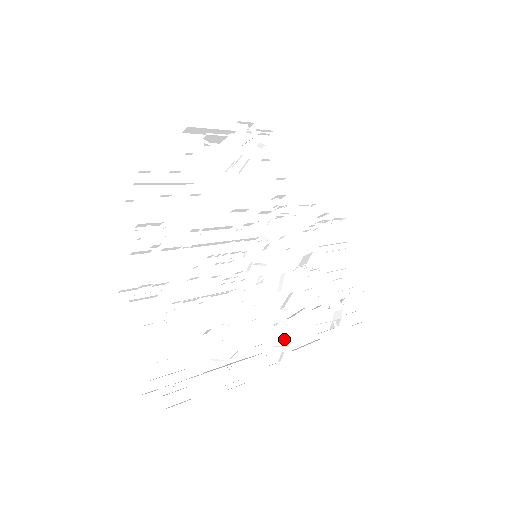
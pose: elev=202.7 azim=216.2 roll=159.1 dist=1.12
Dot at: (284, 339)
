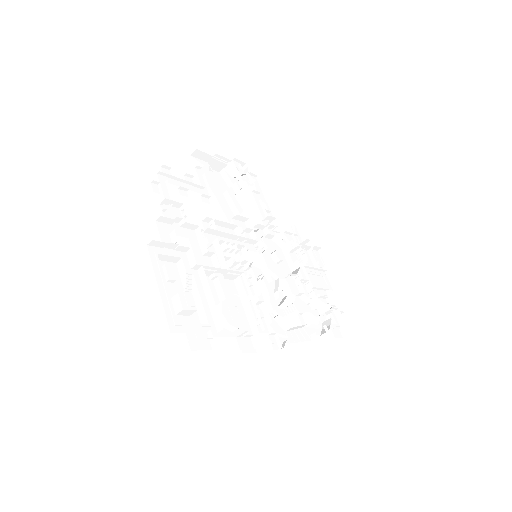
Dot at: (284, 332)
